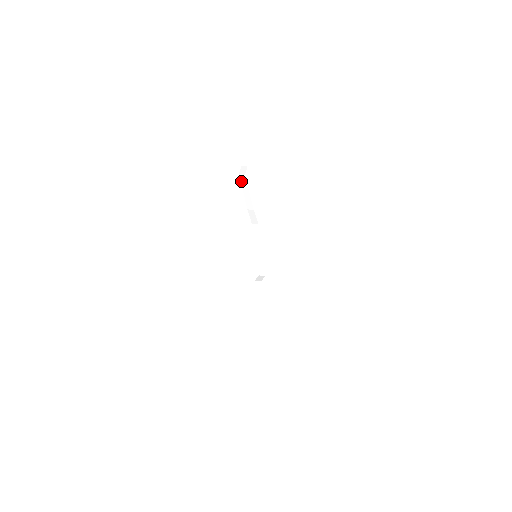
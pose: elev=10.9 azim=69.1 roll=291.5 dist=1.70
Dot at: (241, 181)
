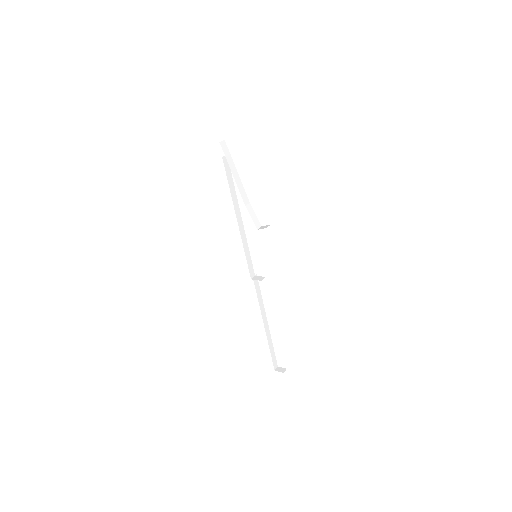
Dot at: (226, 157)
